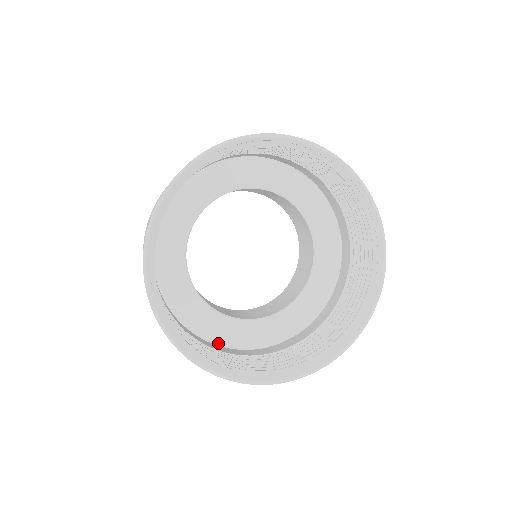
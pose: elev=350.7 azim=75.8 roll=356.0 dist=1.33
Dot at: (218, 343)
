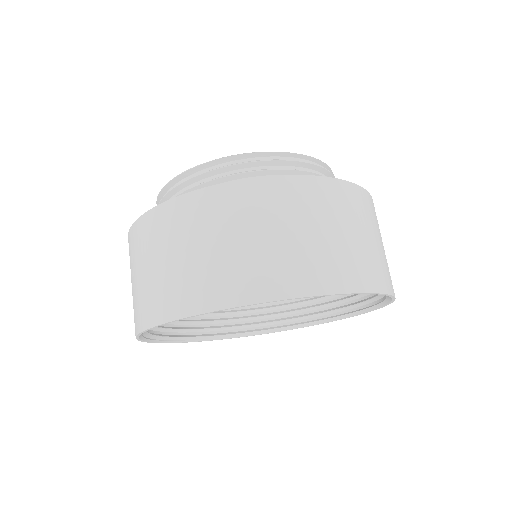
Dot at: occluded
